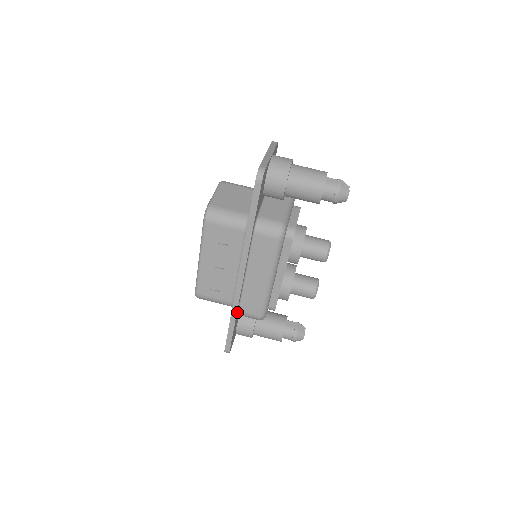
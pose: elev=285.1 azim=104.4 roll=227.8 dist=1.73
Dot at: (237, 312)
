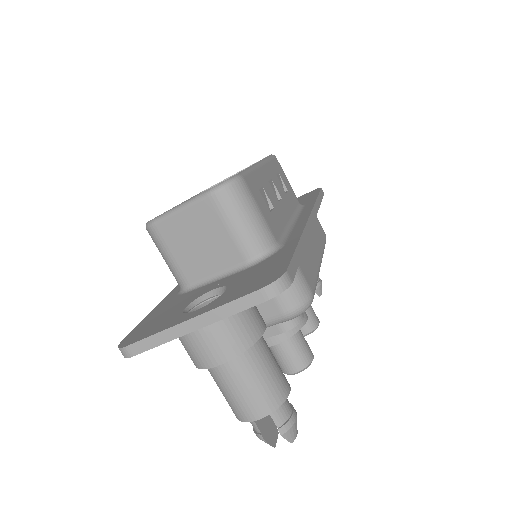
Dot at: occluded
